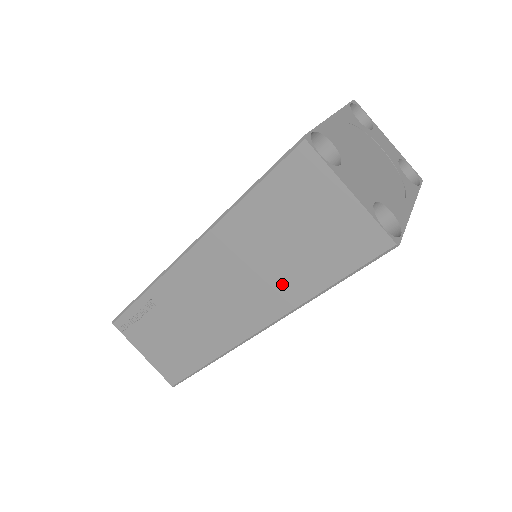
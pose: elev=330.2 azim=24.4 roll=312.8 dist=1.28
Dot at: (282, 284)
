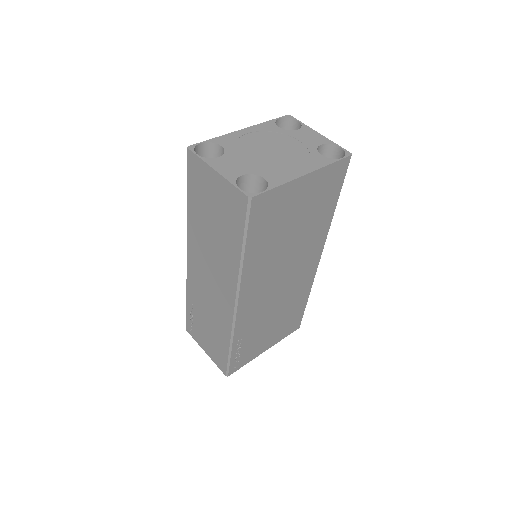
Dot at: (225, 258)
